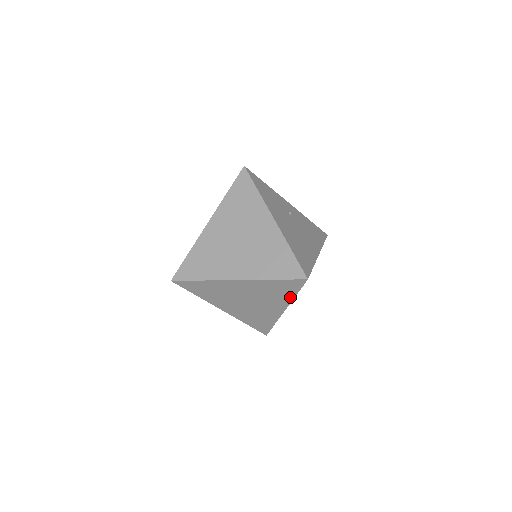
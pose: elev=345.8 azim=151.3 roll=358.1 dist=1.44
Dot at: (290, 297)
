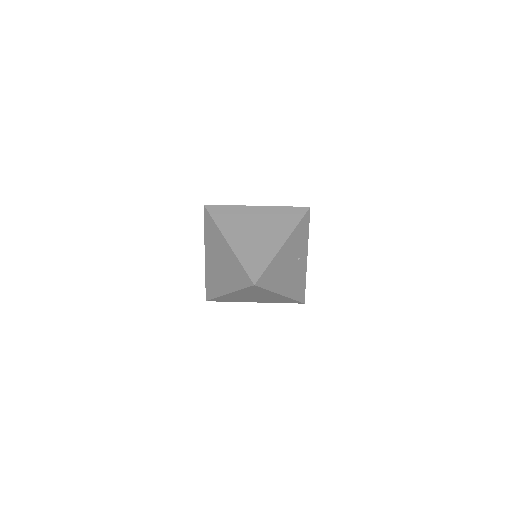
Dot at: (238, 287)
